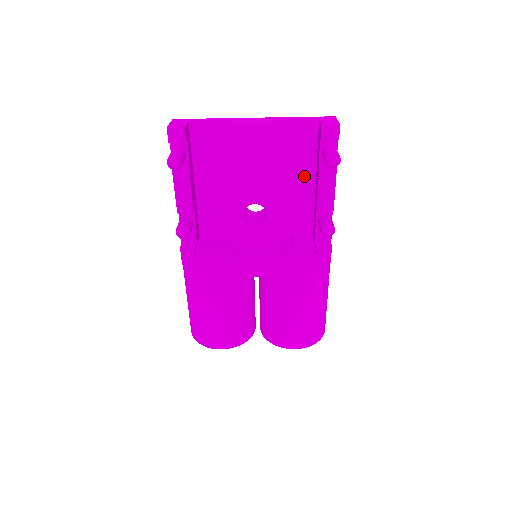
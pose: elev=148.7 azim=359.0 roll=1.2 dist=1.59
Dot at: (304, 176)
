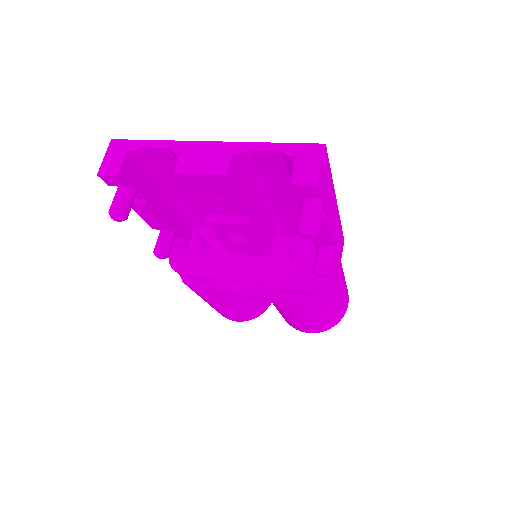
Dot at: (295, 197)
